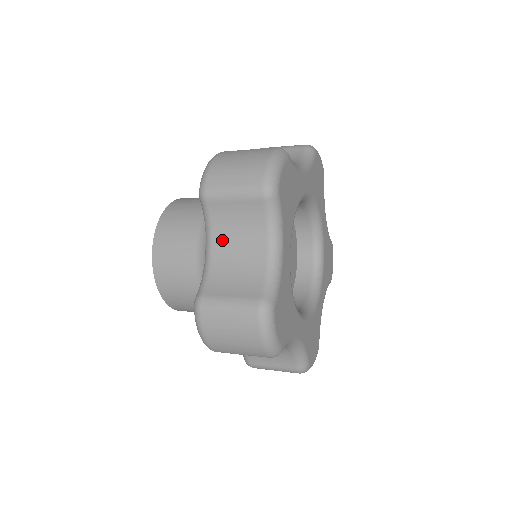
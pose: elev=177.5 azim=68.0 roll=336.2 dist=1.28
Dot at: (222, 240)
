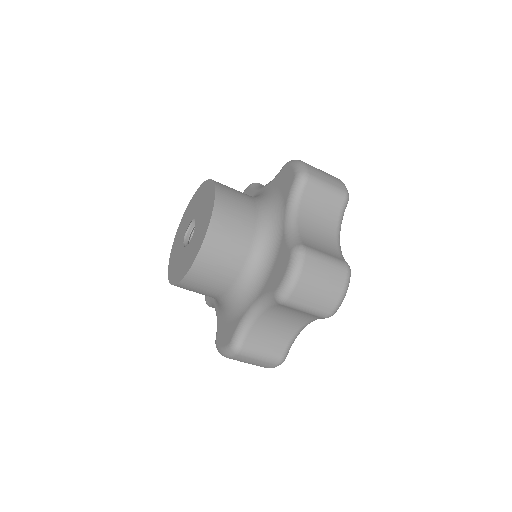
Dot at: (306, 215)
